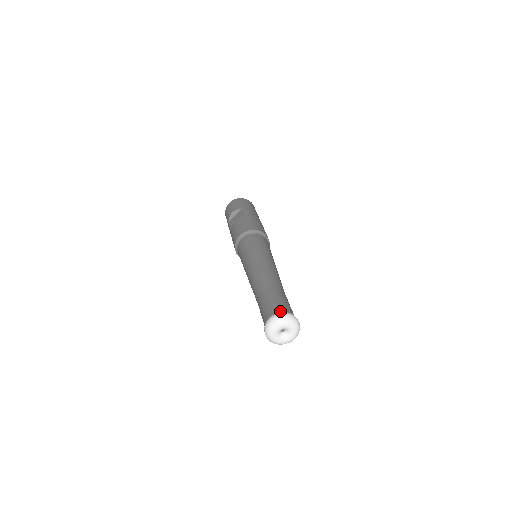
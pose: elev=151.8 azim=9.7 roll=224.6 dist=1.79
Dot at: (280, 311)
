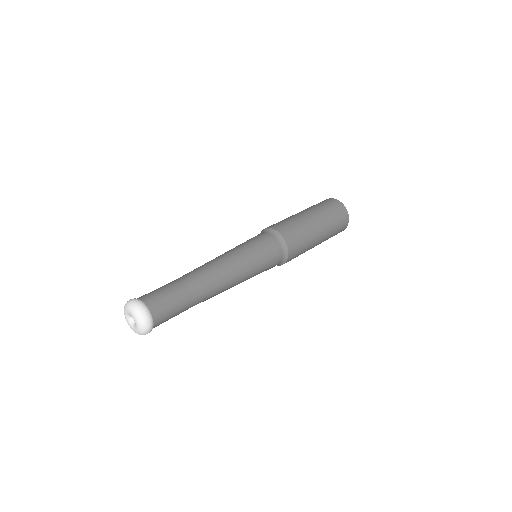
Dot at: occluded
